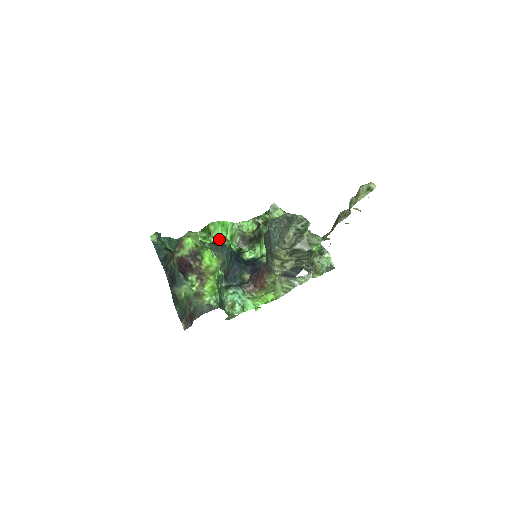
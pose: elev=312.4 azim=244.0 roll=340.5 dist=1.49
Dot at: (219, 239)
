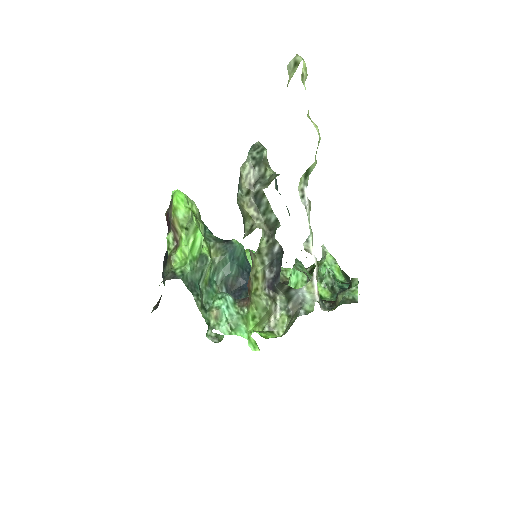
Dot at: occluded
